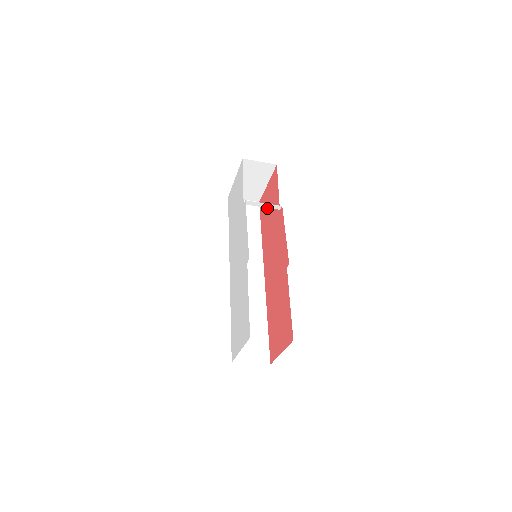
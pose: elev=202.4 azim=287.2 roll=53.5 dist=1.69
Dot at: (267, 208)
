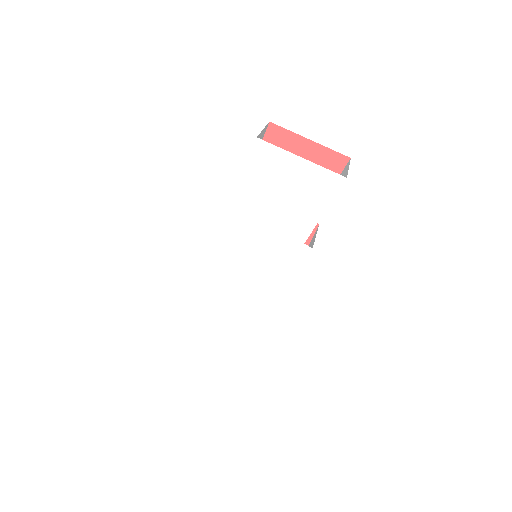
Dot at: occluded
